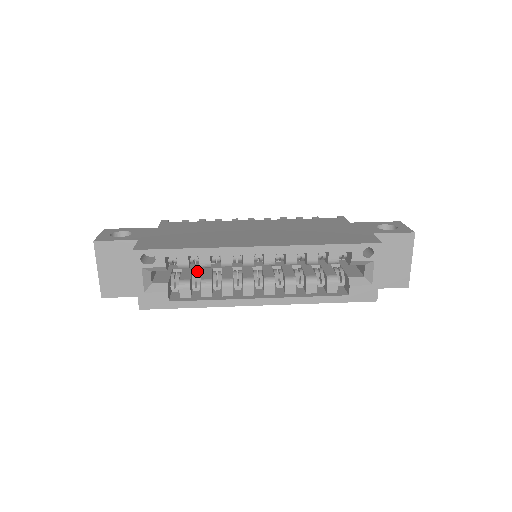
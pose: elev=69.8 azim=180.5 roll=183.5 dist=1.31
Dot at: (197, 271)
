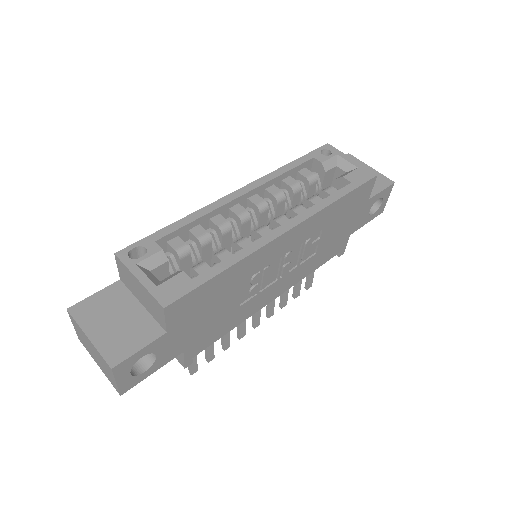
Dot at: occluded
